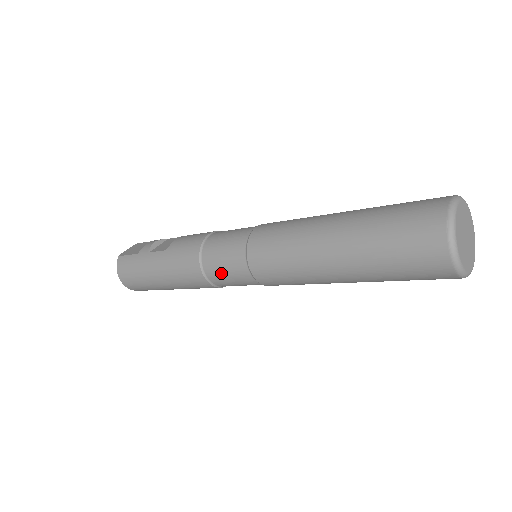
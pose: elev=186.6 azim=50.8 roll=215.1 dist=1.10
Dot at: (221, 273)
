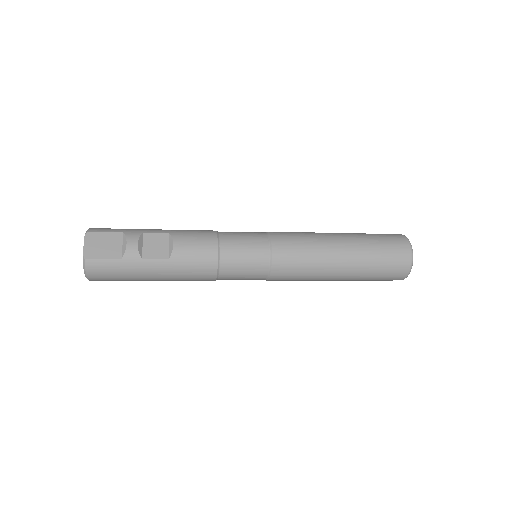
Dot at: (237, 278)
